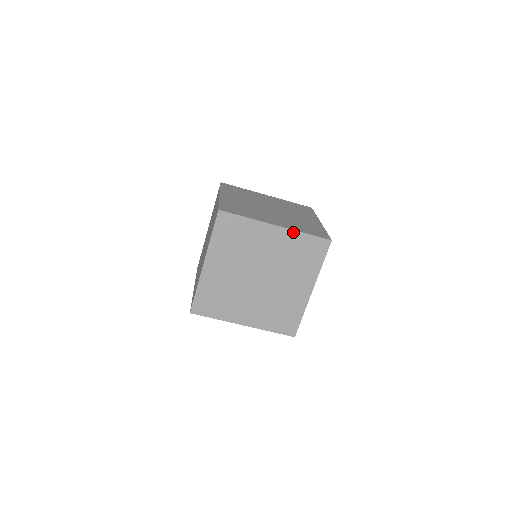
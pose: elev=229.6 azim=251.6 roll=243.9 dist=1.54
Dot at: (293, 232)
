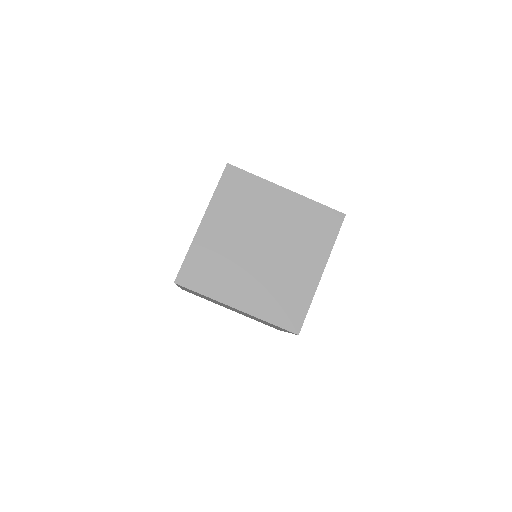
Dot at: (304, 199)
